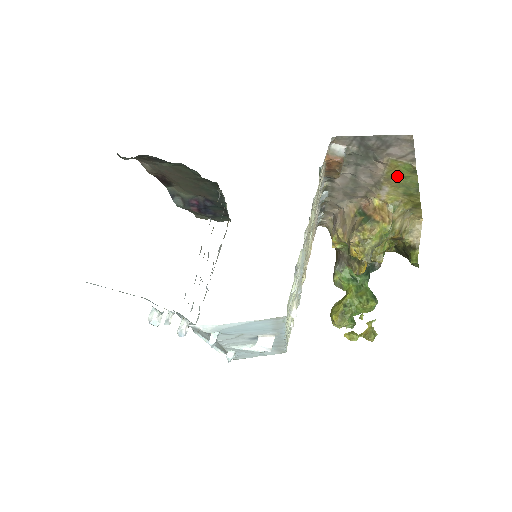
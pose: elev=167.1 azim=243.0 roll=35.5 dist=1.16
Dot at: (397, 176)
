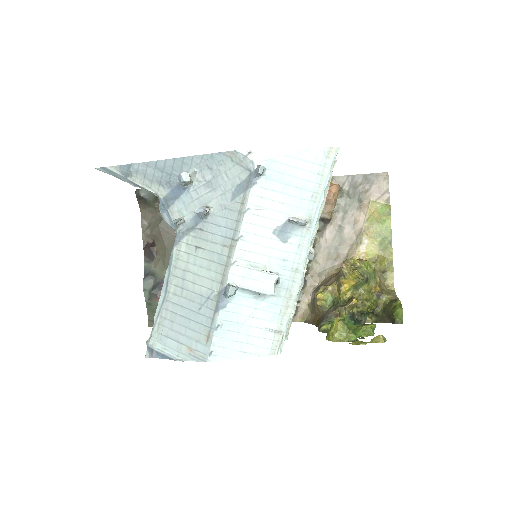
Dot at: (375, 222)
